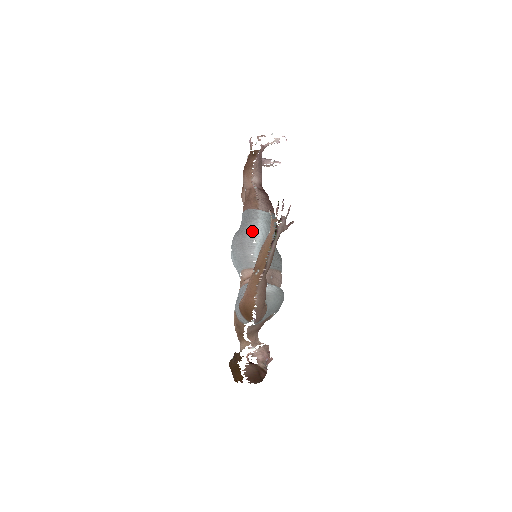
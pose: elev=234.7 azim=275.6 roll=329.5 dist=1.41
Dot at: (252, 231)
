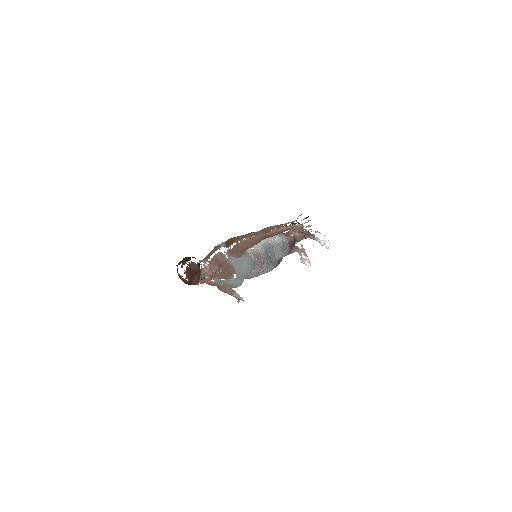
Dot at: occluded
